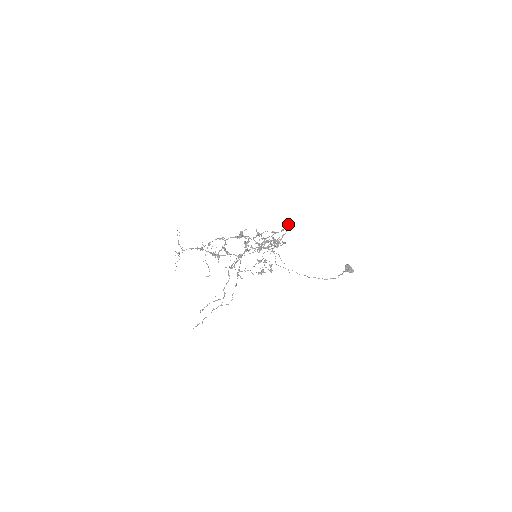
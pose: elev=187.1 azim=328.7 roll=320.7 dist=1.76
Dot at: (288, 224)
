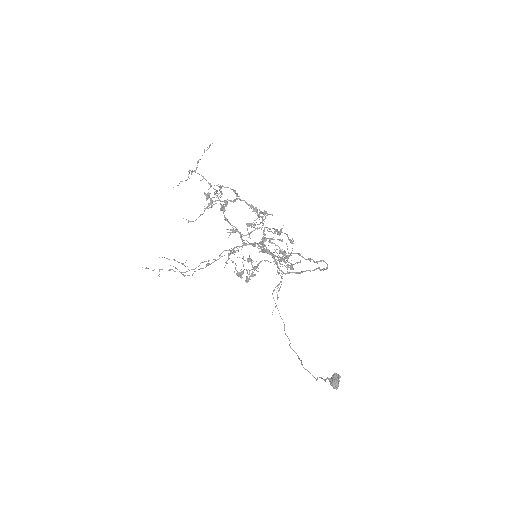
Dot at: occluded
